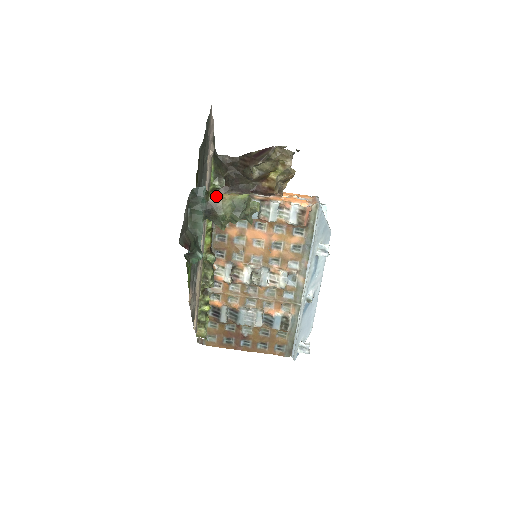
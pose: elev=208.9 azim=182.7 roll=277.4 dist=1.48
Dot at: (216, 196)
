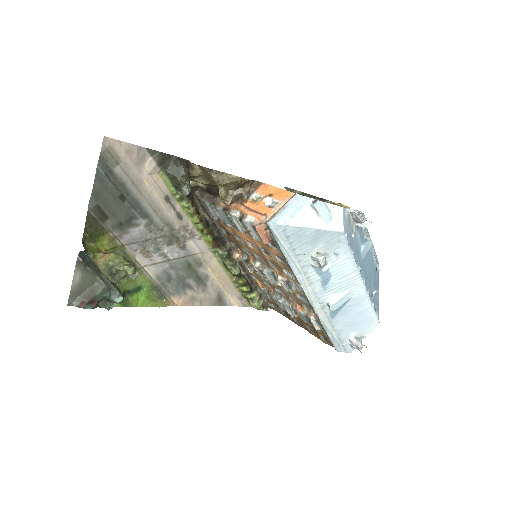
Dot at: (96, 259)
